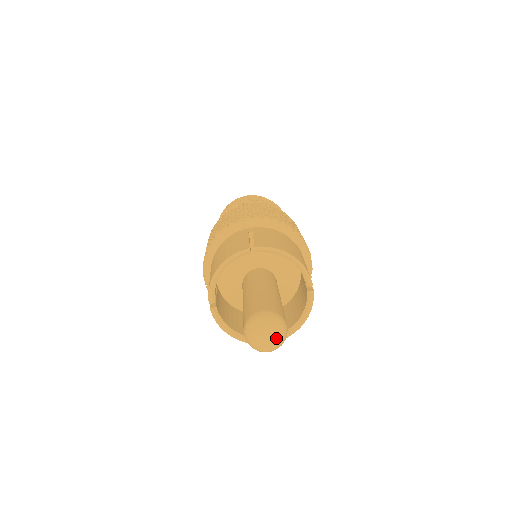
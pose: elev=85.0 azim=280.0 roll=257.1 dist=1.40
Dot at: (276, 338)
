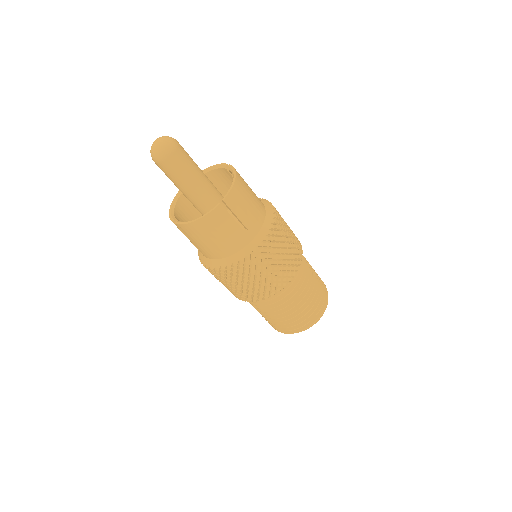
Dot at: (162, 137)
